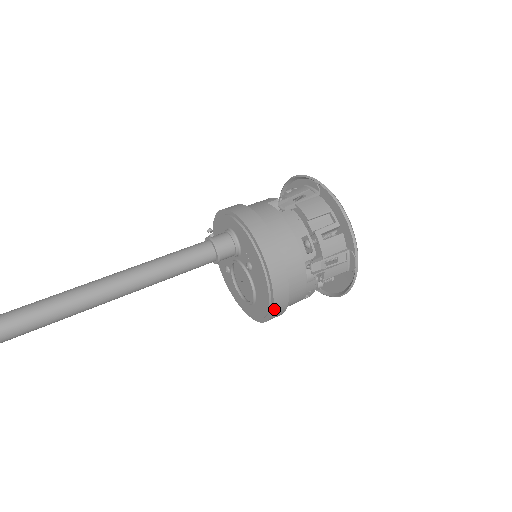
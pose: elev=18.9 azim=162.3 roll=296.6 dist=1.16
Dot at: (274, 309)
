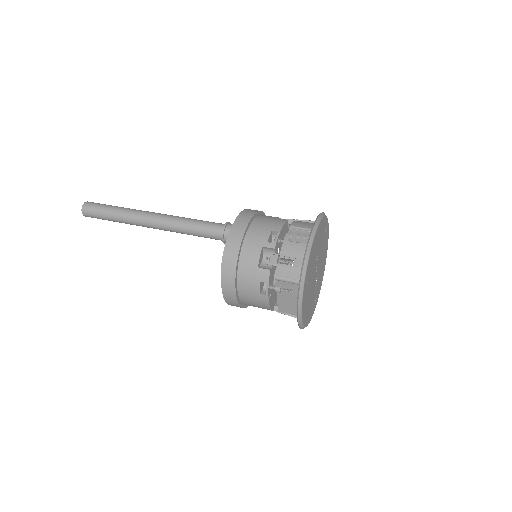
Dot at: (223, 271)
